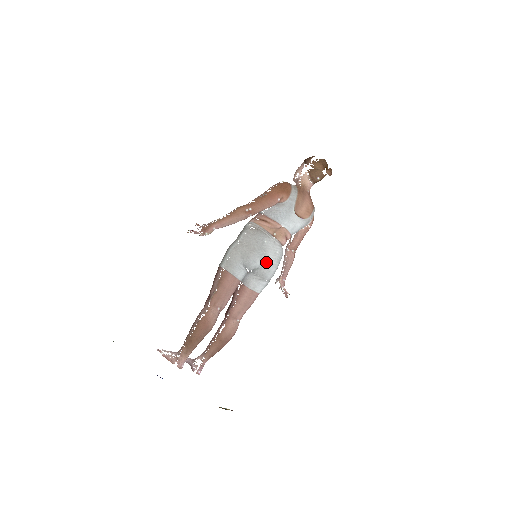
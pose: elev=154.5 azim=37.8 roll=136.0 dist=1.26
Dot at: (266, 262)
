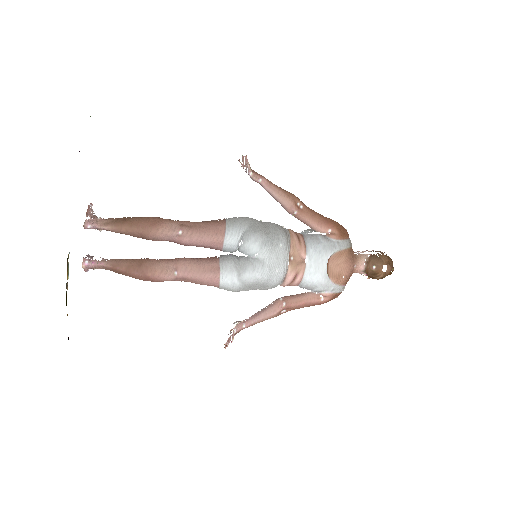
Dot at: (261, 258)
